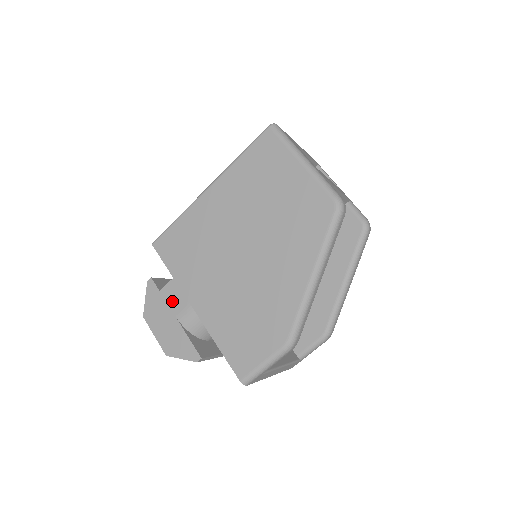
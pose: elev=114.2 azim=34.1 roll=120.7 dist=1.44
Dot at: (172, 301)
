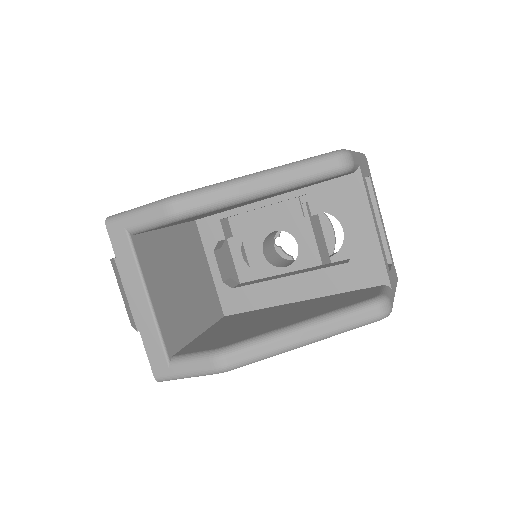
Dot at: occluded
